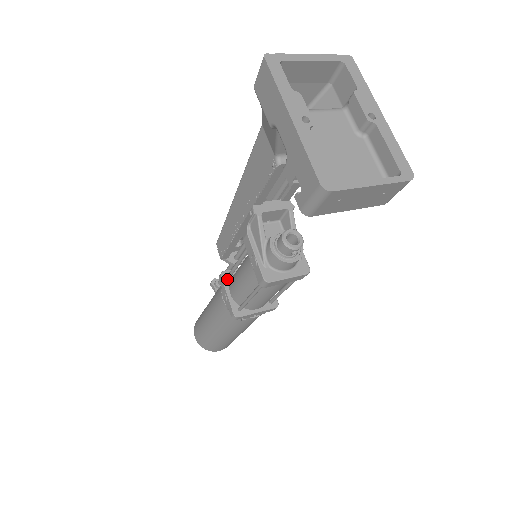
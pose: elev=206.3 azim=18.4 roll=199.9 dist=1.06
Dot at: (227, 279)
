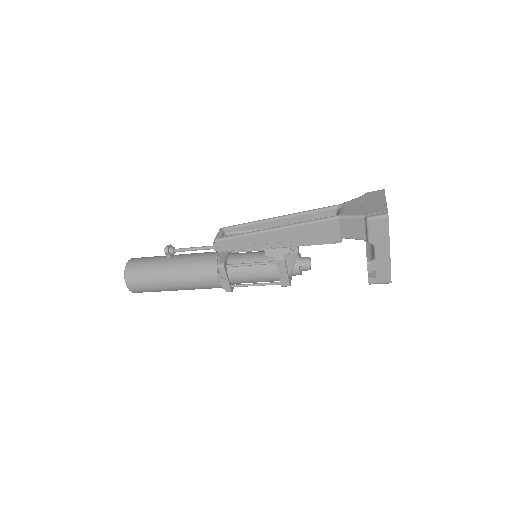
Dot at: (226, 268)
